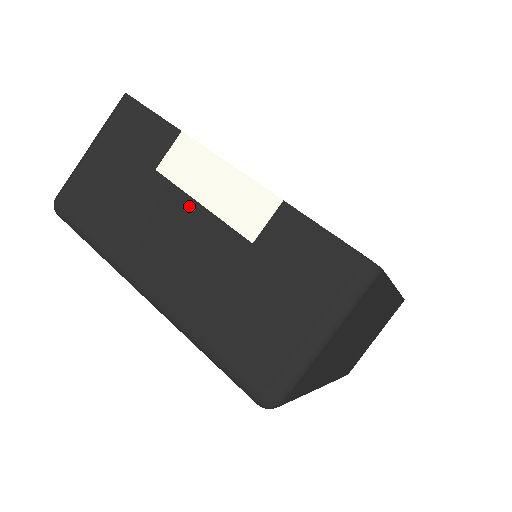
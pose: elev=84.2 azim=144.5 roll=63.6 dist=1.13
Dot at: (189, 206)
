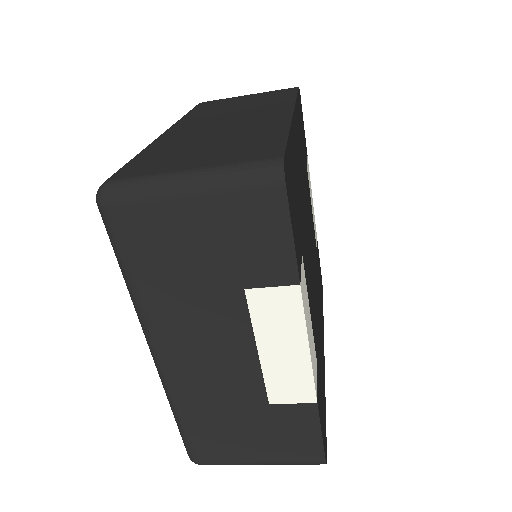
Dot at: (247, 343)
